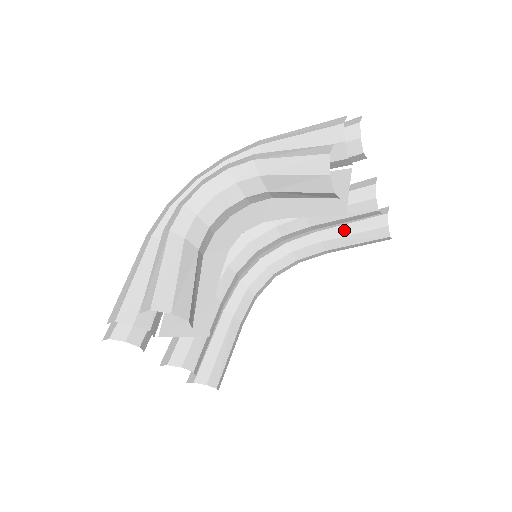
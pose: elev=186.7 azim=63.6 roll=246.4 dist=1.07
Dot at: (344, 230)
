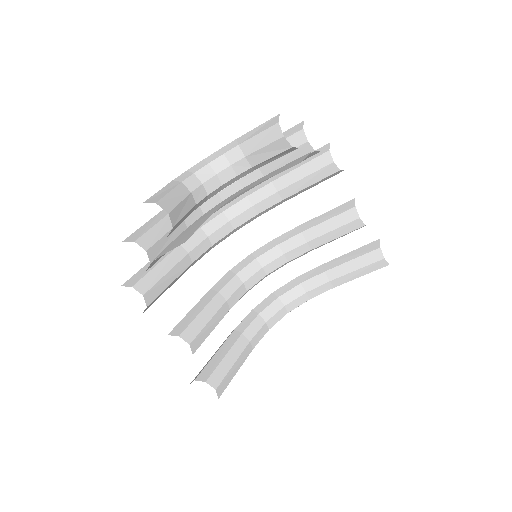
Dot at: (344, 259)
